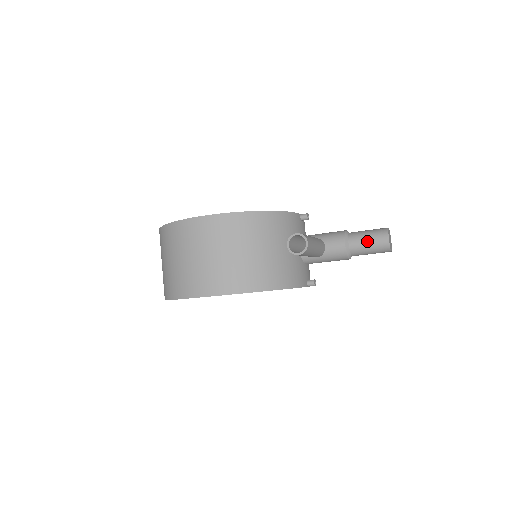
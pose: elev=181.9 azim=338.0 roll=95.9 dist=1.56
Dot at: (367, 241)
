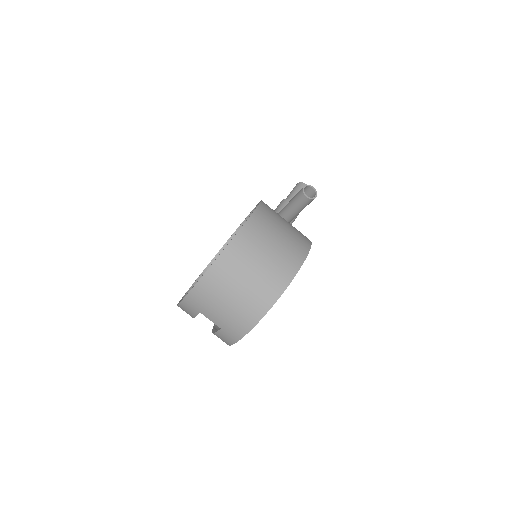
Dot at: occluded
